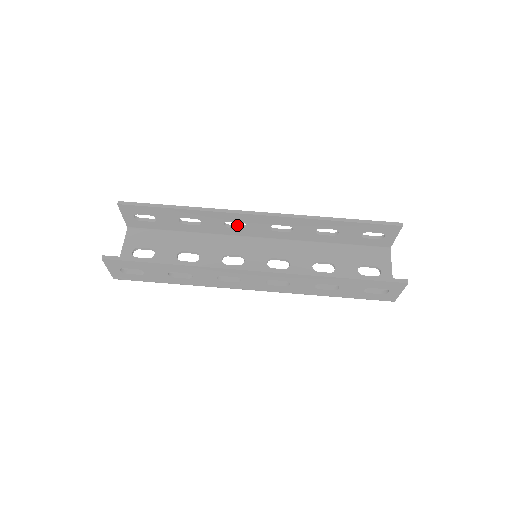
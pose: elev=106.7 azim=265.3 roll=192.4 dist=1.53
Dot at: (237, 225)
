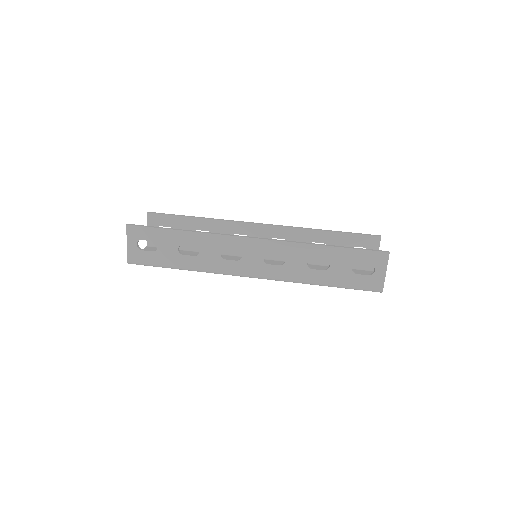
Dot at: occluded
